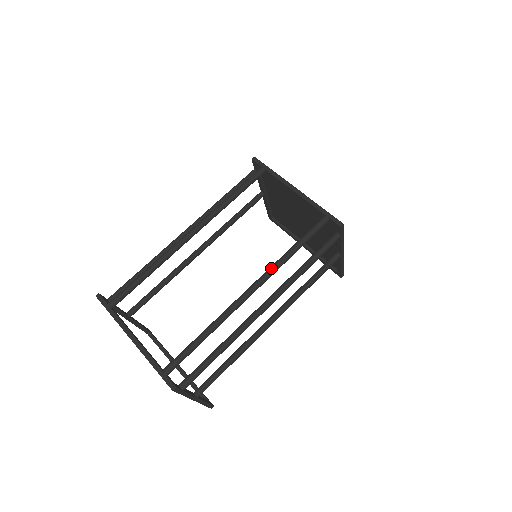
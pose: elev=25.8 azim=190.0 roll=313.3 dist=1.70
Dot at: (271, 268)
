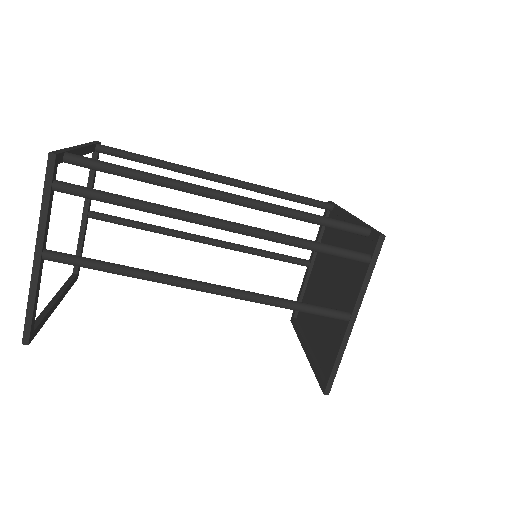
Dot at: occluded
